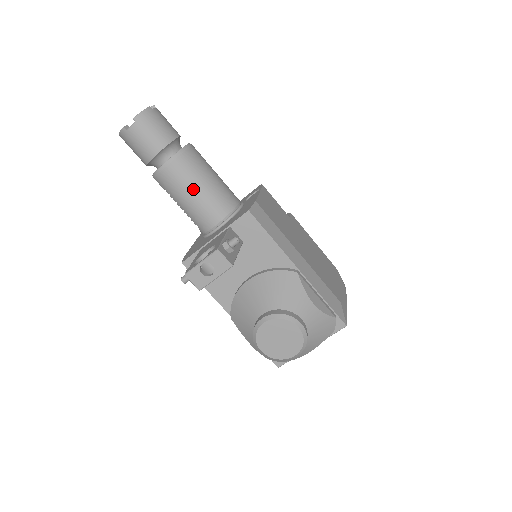
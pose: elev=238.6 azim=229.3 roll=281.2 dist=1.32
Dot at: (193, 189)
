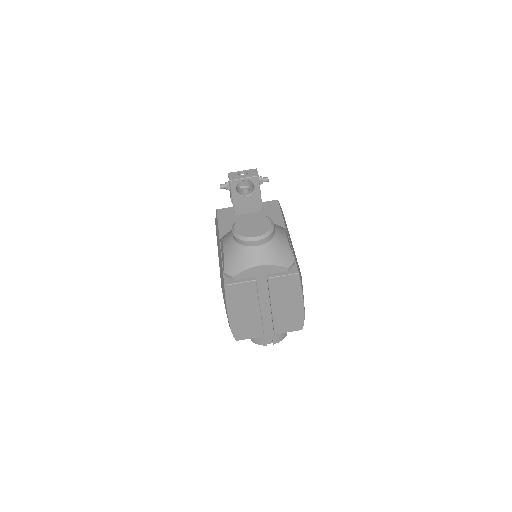
Dot at: occluded
